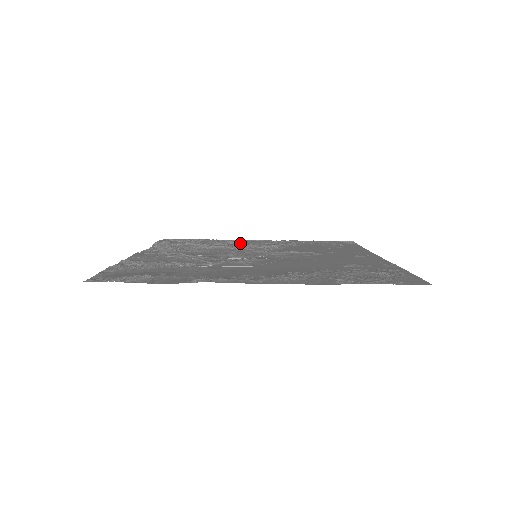
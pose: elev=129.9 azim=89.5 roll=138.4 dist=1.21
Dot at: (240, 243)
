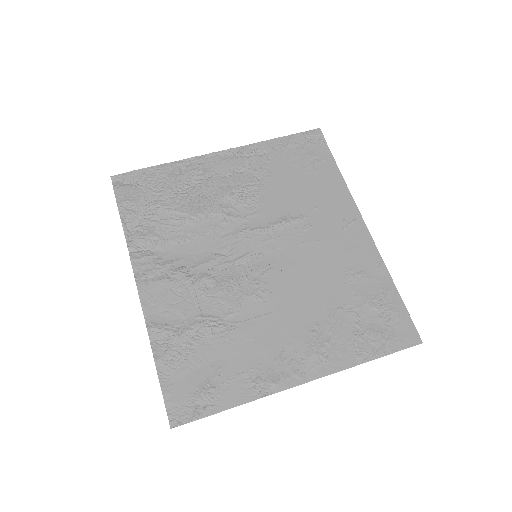
Dot at: (210, 182)
